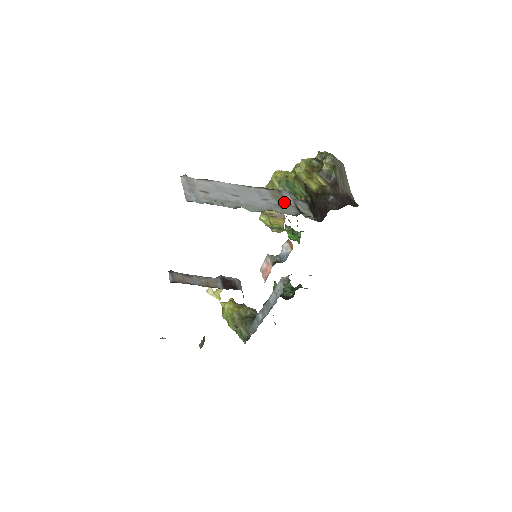
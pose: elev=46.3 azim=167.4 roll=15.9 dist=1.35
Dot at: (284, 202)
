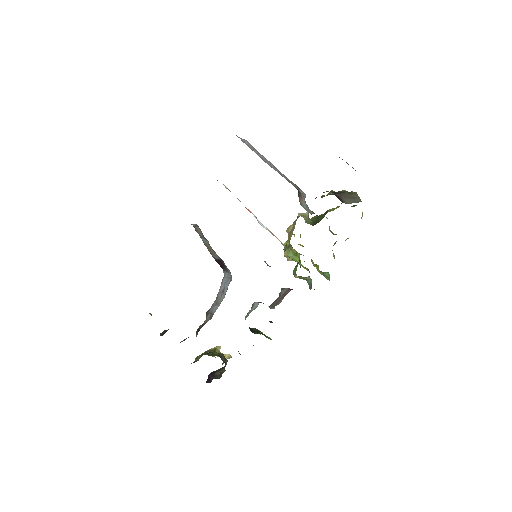
Dot at: occluded
